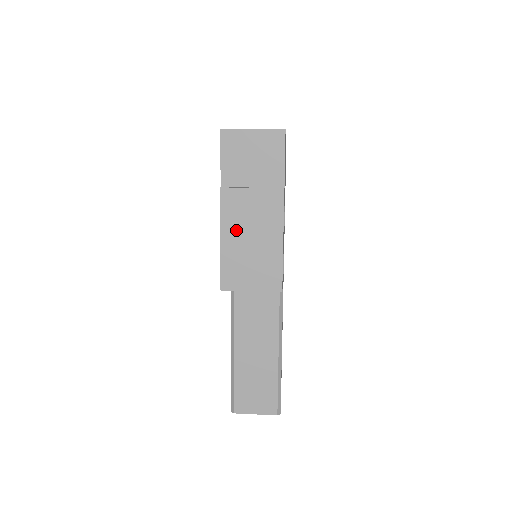
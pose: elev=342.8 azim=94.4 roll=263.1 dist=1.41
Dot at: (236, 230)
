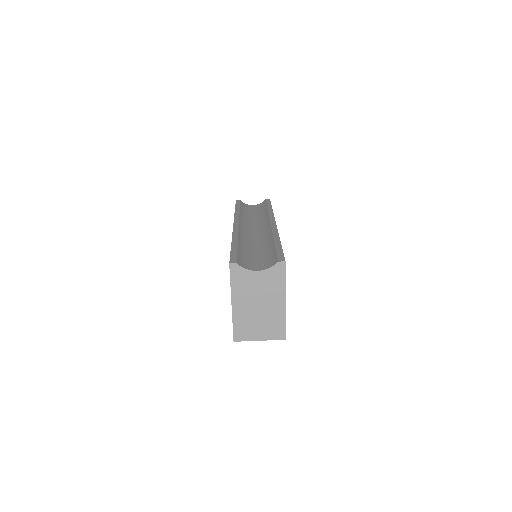
Dot at: occluded
